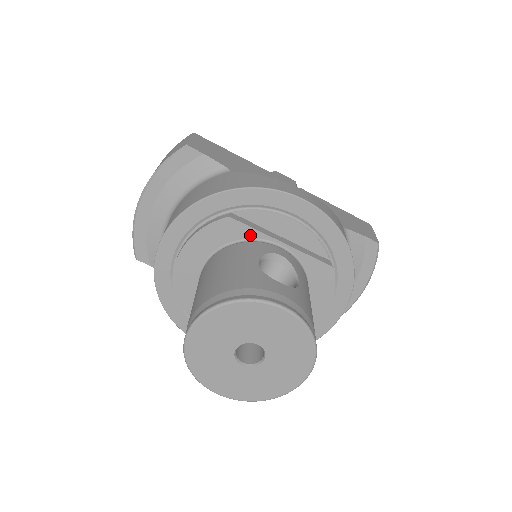
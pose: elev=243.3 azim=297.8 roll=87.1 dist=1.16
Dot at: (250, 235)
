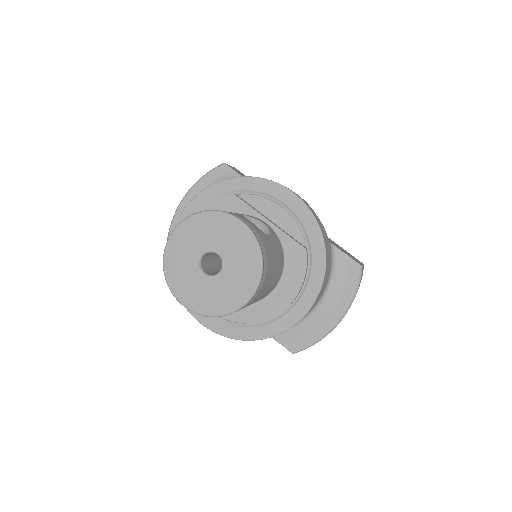
Dot at: (246, 211)
